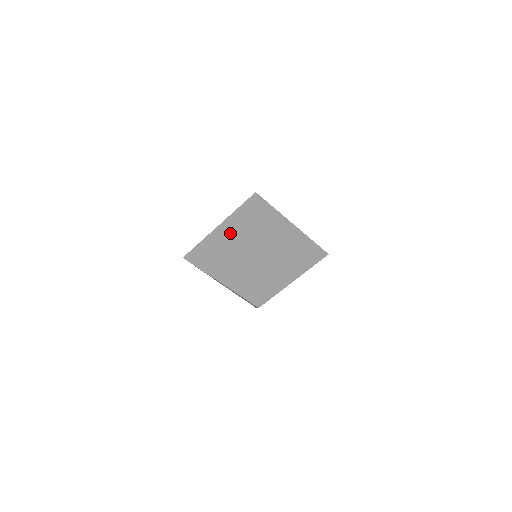
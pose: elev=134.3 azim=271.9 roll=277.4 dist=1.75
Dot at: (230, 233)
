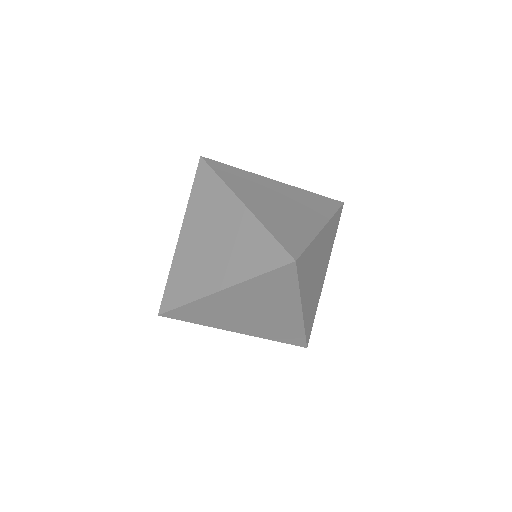
Dot at: (248, 298)
